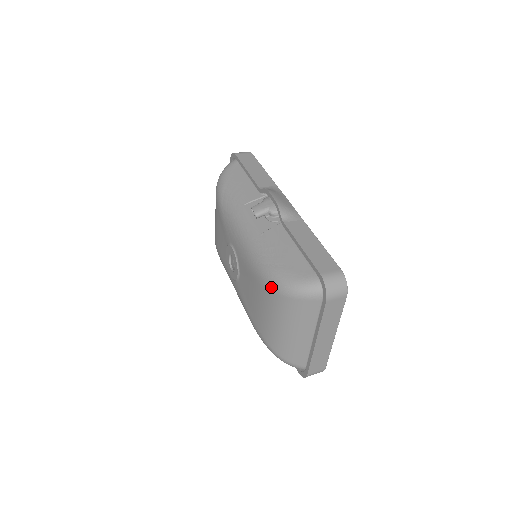
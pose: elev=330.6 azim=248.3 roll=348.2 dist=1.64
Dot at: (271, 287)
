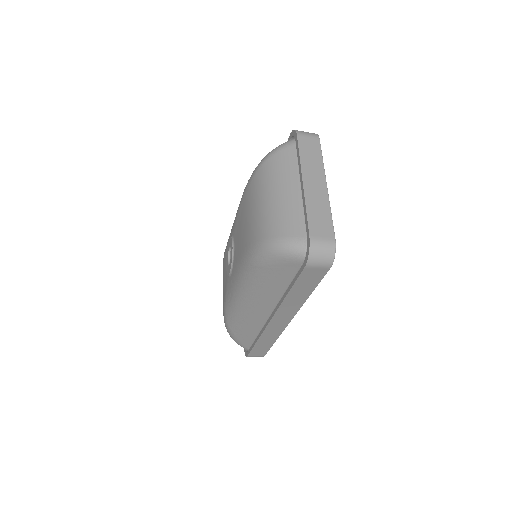
Dot at: (252, 175)
